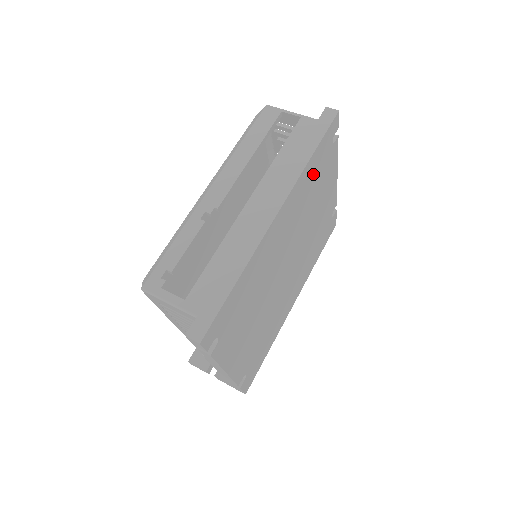
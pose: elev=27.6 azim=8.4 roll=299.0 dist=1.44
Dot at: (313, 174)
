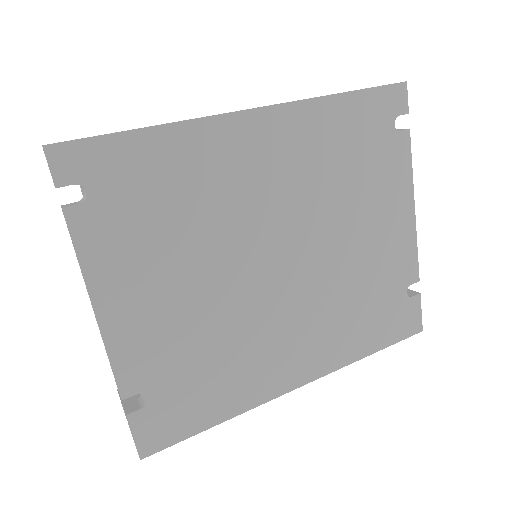
Dot at: (347, 134)
